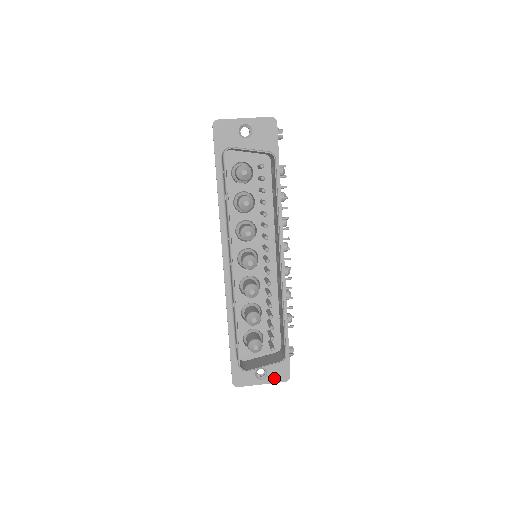
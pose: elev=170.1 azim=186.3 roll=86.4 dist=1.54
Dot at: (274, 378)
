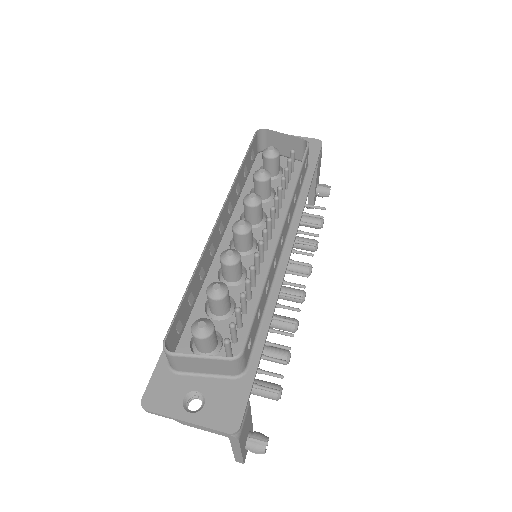
Dot at: (211, 418)
